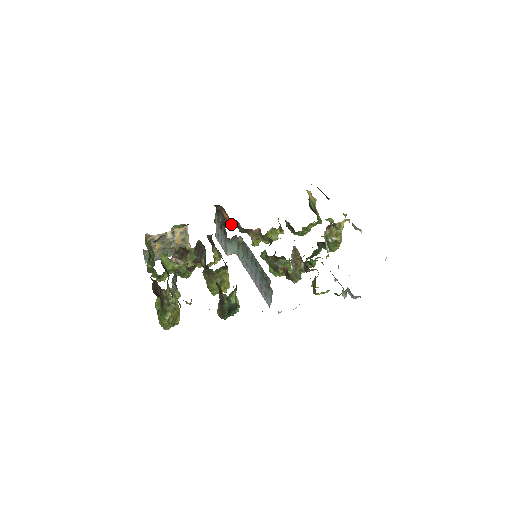
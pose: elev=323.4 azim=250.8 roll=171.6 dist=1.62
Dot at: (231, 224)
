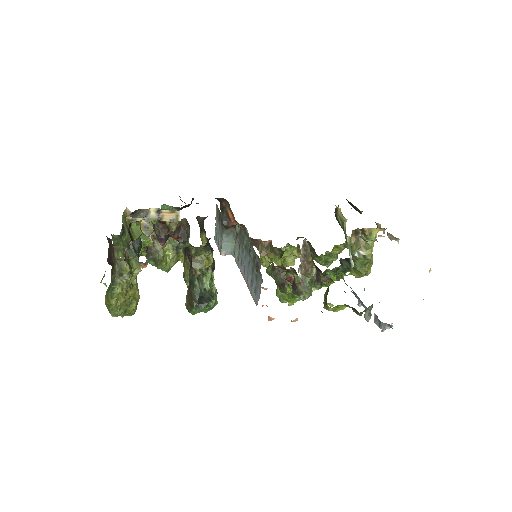
Dot at: occluded
